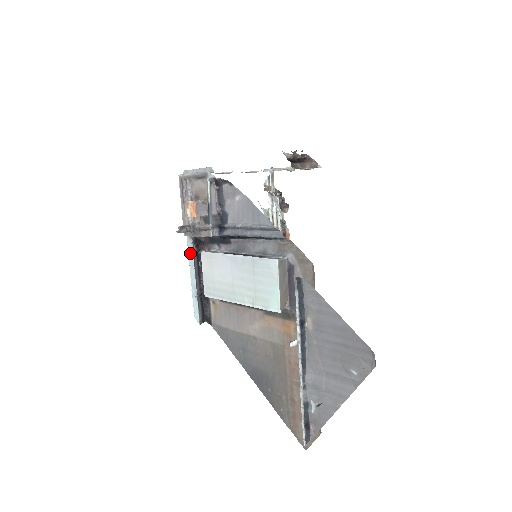
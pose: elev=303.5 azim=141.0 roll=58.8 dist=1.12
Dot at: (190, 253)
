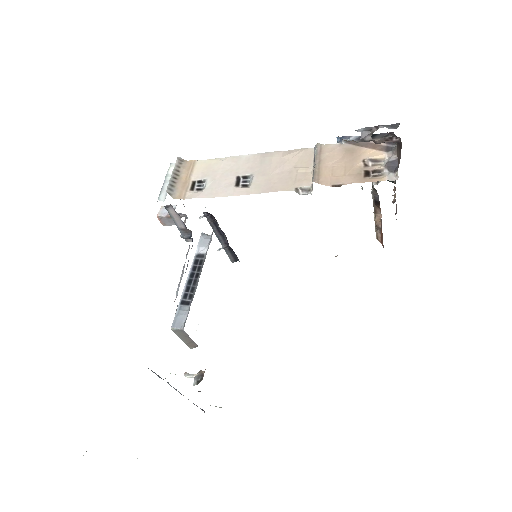
Dot at: occluded
